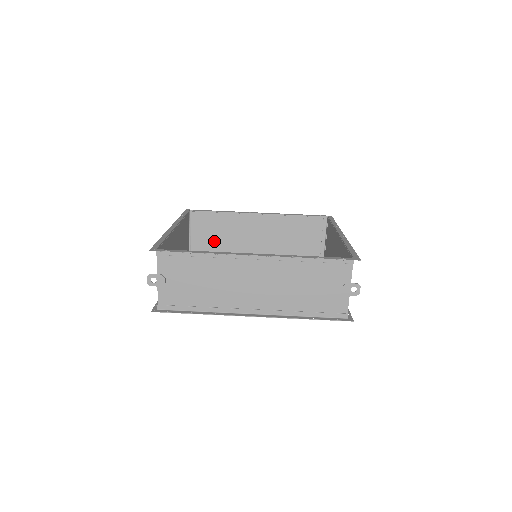
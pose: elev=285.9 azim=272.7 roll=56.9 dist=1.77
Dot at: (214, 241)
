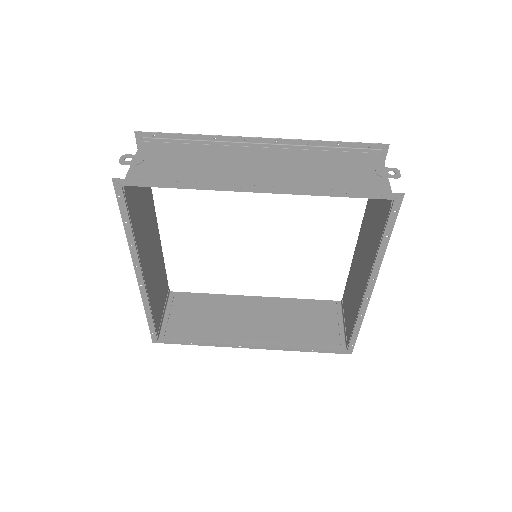
Dot at: (195, 324)
